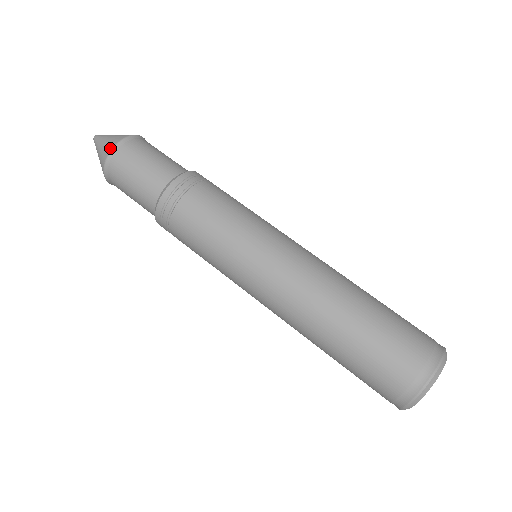
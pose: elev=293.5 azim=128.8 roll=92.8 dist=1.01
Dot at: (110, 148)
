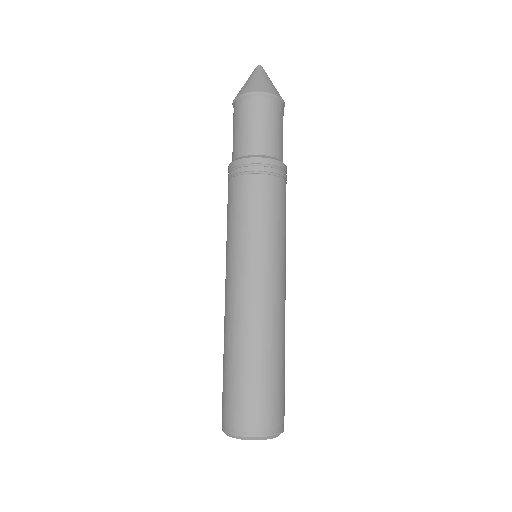
Dot at: (259, 89)
